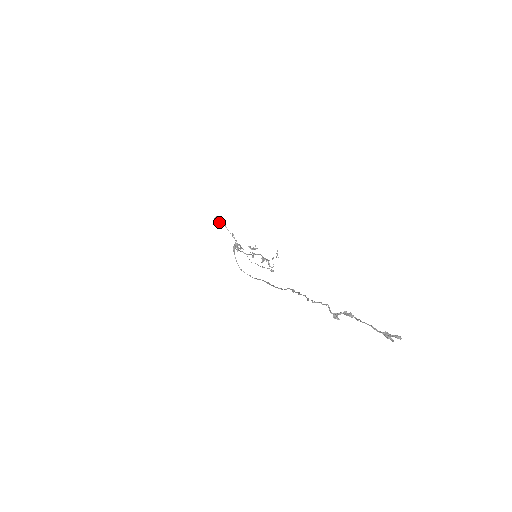
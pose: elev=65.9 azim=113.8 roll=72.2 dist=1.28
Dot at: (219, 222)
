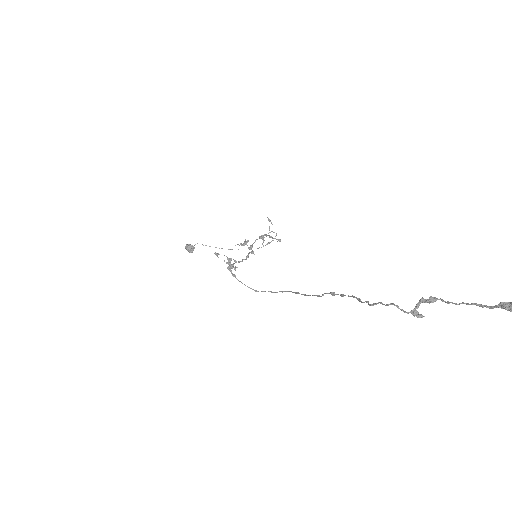
Dot at: (193, 248)
